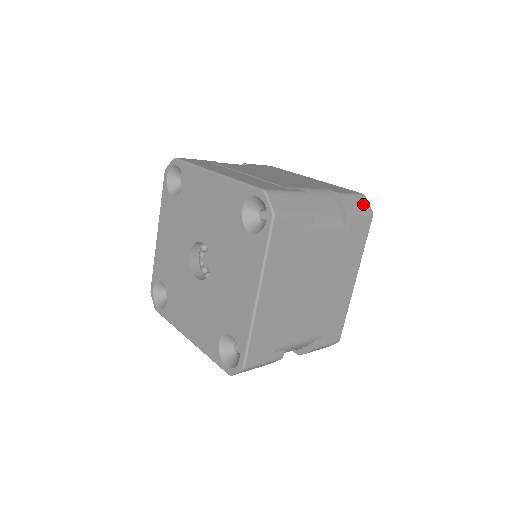
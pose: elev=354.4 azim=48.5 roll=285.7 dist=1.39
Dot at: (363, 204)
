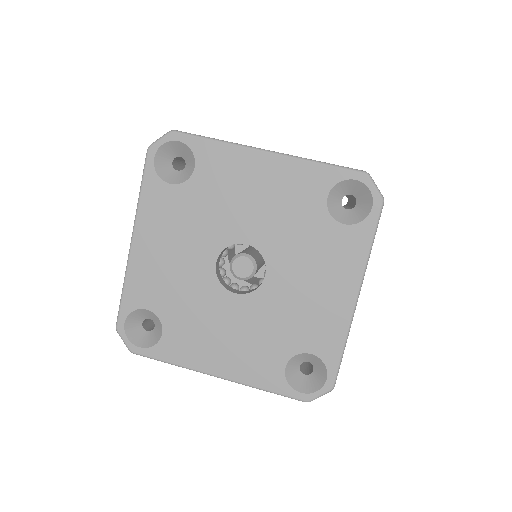
Dot at: occluded
